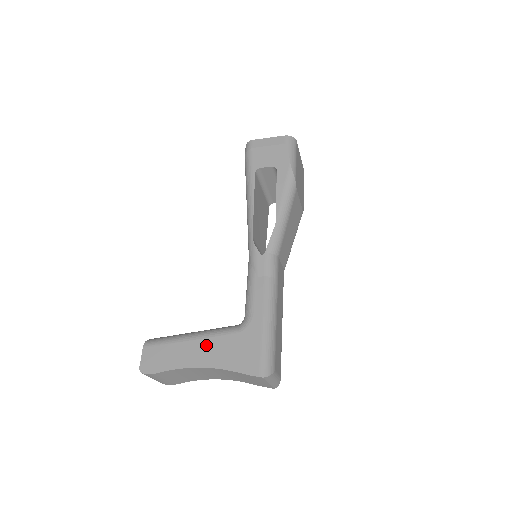
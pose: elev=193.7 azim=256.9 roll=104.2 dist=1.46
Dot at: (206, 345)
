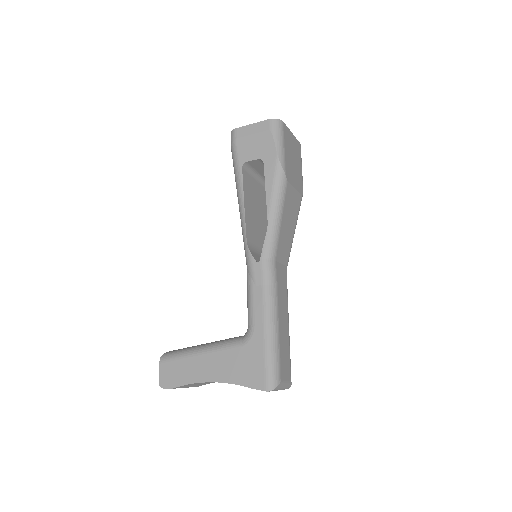
Dot at: (214, 360)
